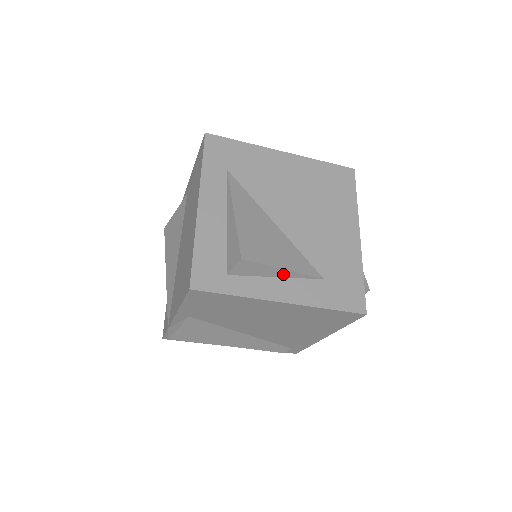
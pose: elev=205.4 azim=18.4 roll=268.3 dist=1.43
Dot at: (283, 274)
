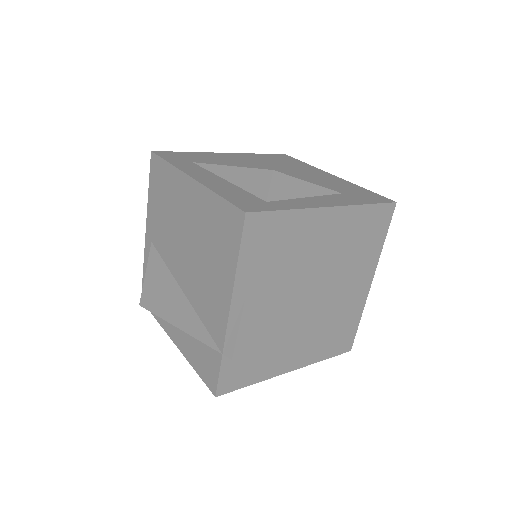
Dot at: (310, 191)
